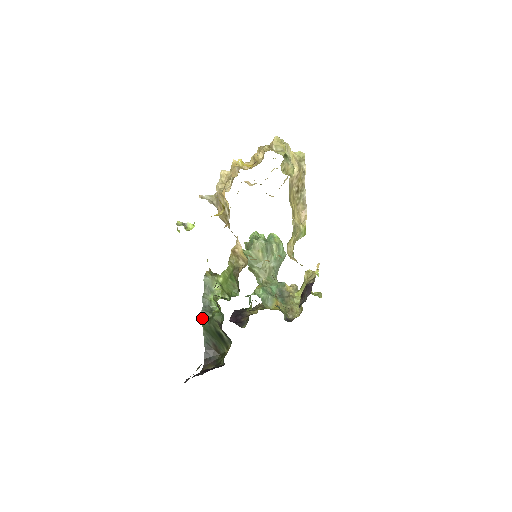
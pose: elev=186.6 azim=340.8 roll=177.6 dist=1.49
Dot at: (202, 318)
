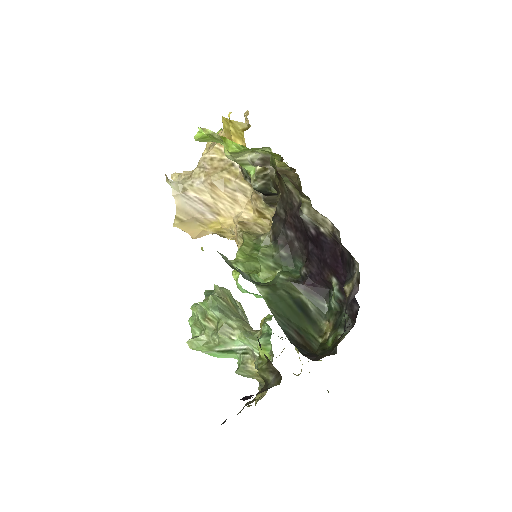
Dot at: (257, 288)
